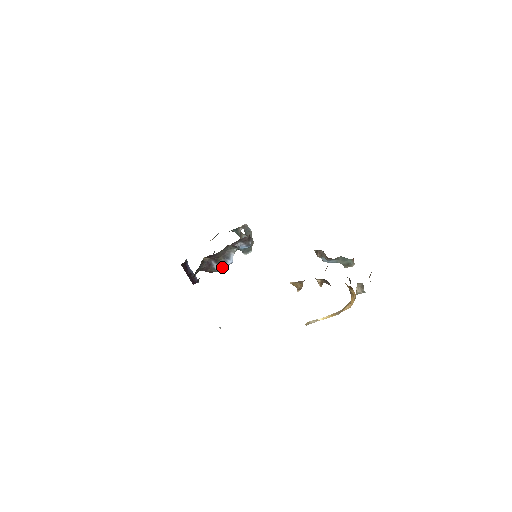
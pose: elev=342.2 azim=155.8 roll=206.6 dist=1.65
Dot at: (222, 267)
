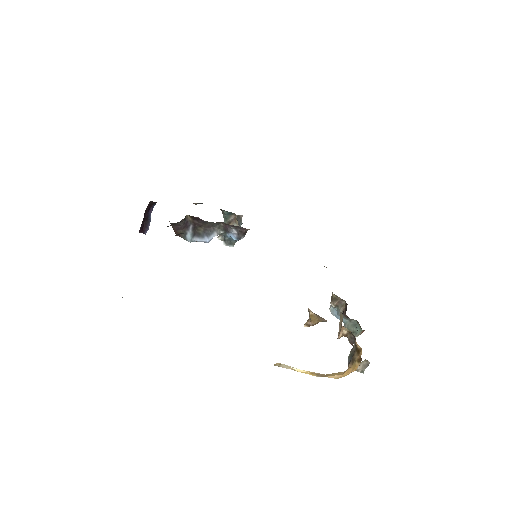
Dot at: (194, 239)
